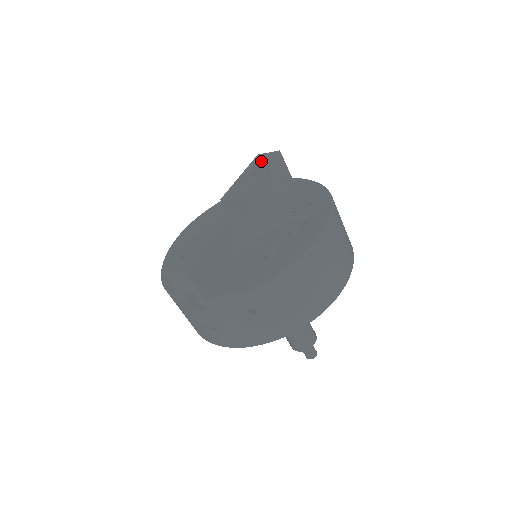
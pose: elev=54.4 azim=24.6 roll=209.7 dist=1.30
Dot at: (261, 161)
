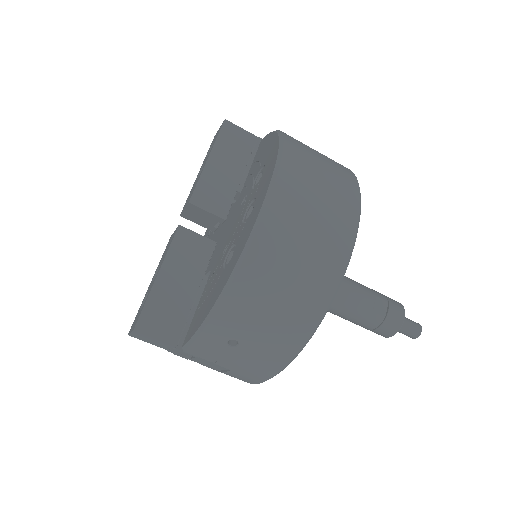
Dot at: occluded
